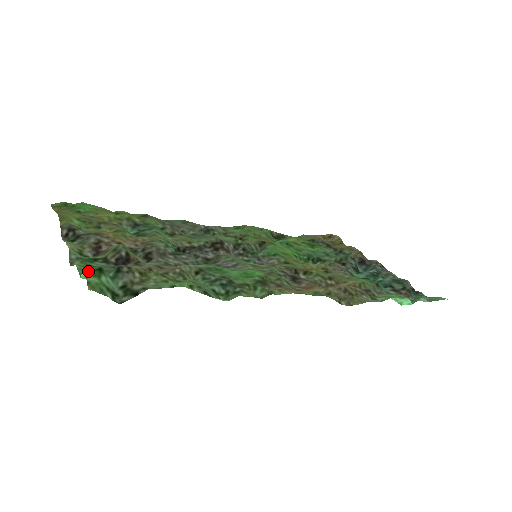
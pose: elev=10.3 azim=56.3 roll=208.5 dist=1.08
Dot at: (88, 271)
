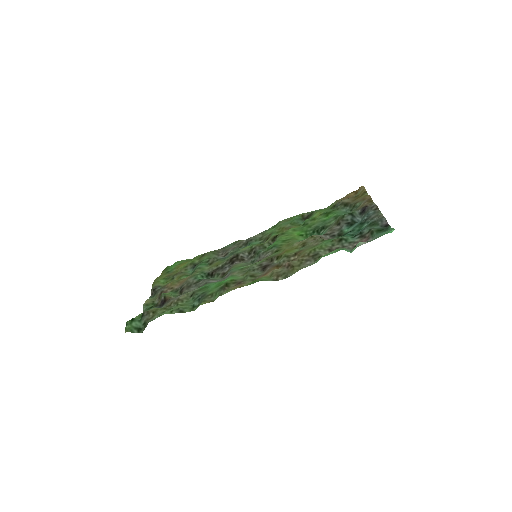
Dot at: (127, 322)
